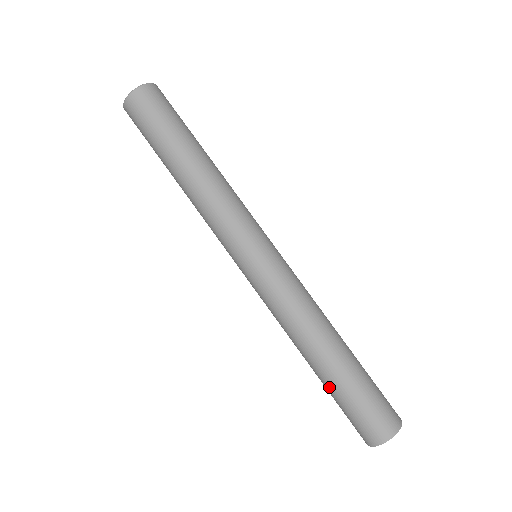
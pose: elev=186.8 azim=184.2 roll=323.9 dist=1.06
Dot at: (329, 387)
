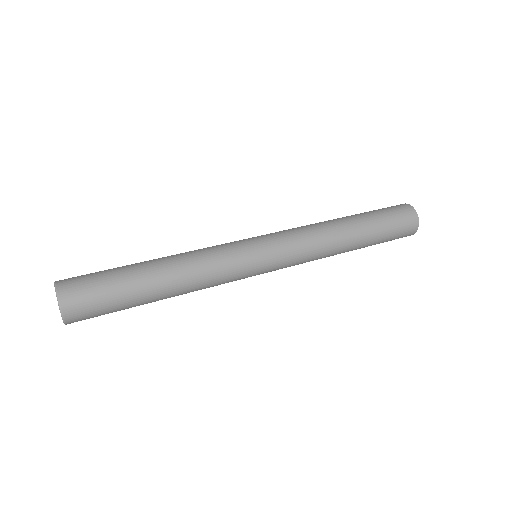
Dot at: occluded
